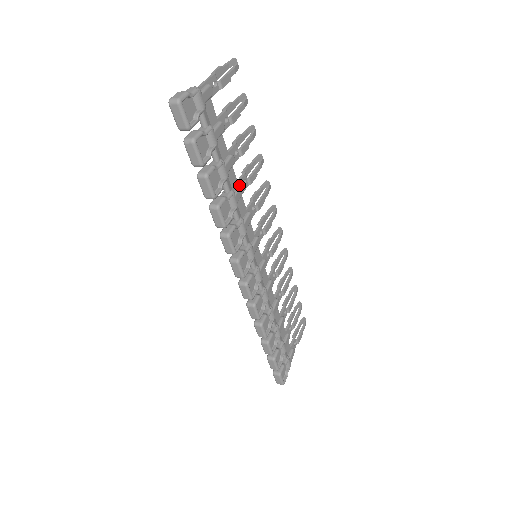
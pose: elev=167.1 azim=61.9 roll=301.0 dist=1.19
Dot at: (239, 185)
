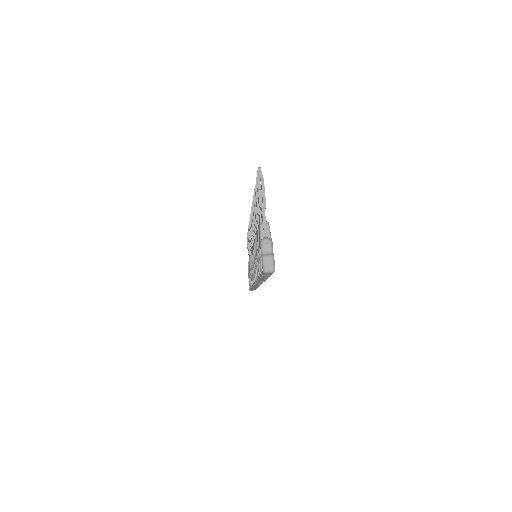
Dot at: occluded
